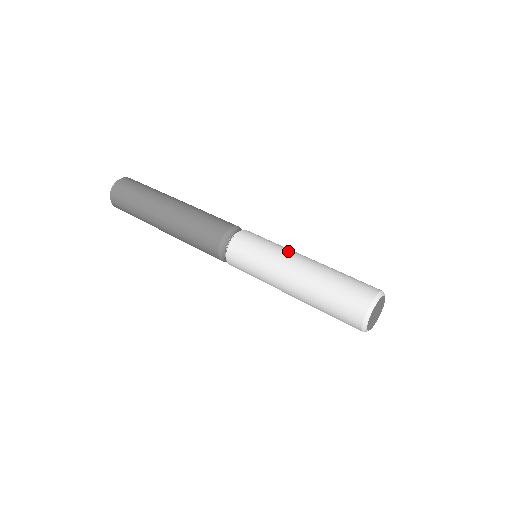
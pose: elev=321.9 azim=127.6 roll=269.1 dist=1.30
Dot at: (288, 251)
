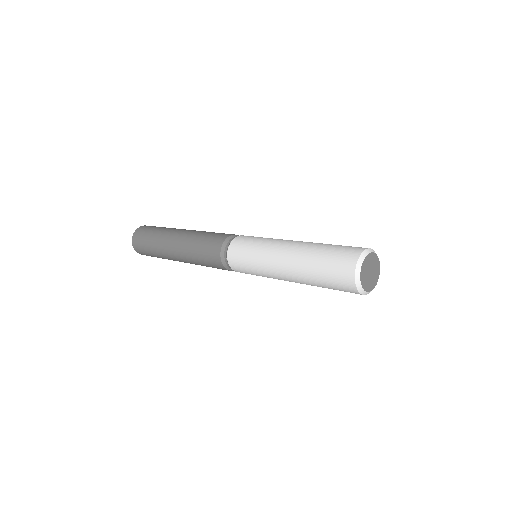
Dot at: (275, 243)
